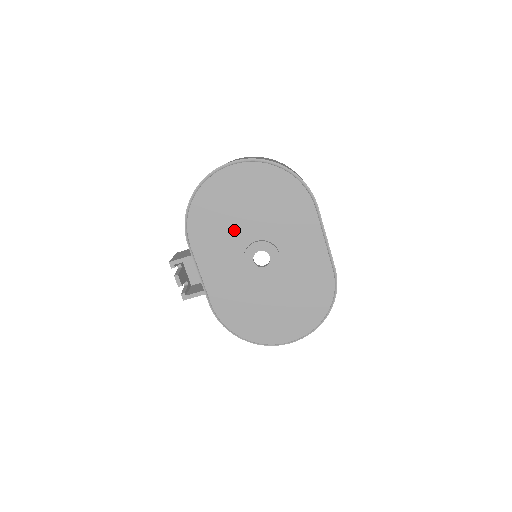
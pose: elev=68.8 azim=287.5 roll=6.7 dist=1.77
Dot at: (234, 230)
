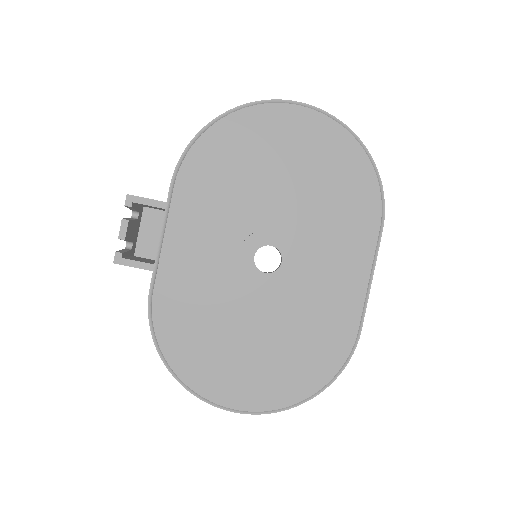
Dot at: (251, 197)
